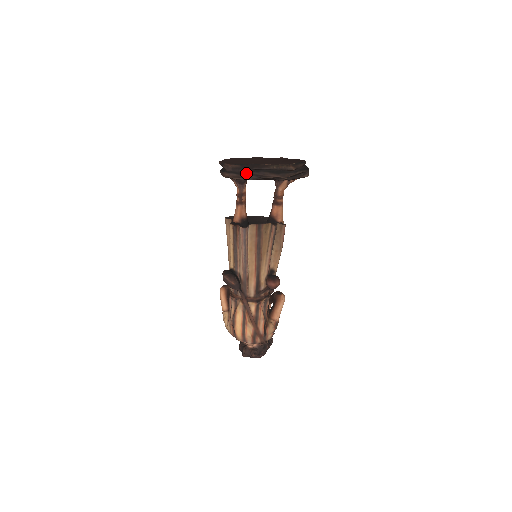
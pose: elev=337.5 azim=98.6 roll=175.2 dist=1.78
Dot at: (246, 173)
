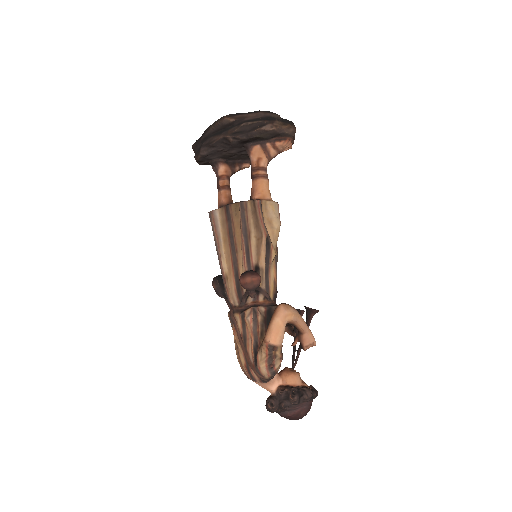
Dot at: (200, 148)
